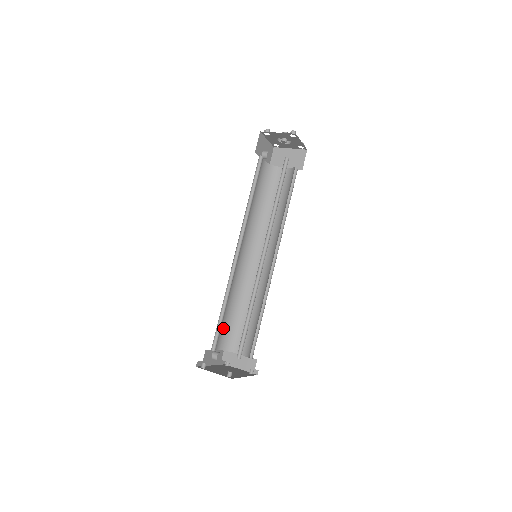
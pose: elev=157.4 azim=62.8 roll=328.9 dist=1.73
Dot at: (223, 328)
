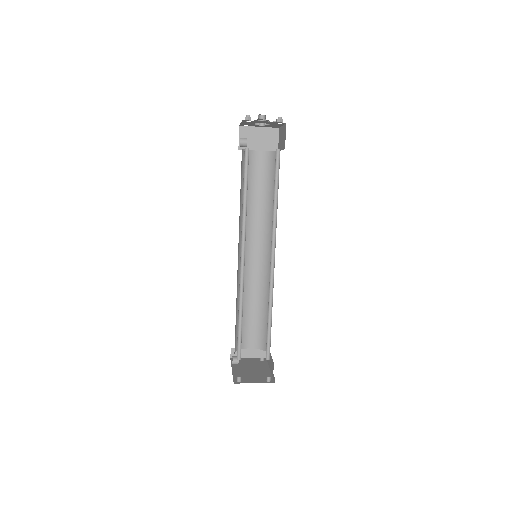
Dot at: (235, 333)
